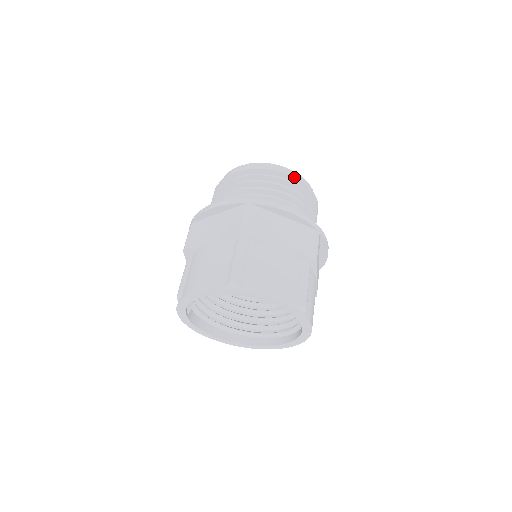
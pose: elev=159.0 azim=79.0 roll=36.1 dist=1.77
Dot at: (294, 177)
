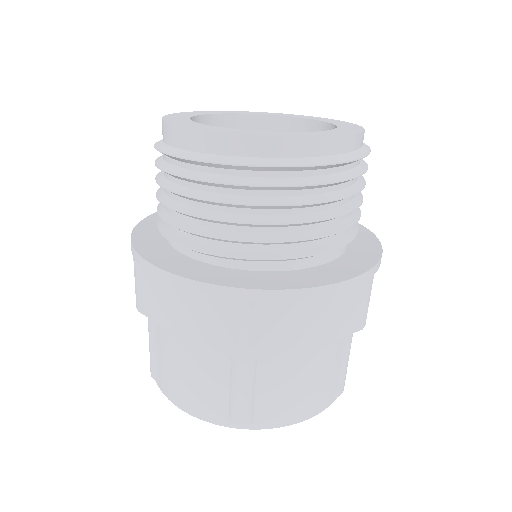
Dot at: (331, 164)
